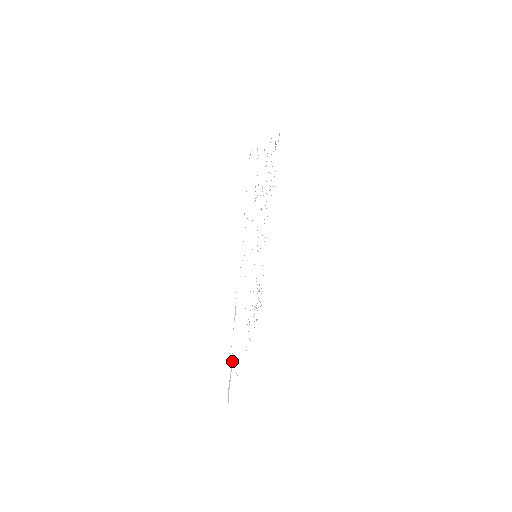
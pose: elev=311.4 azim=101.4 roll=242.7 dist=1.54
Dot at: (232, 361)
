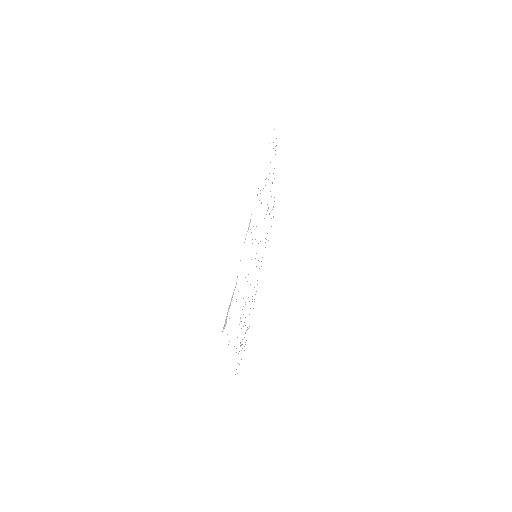
Dot at: occluded
